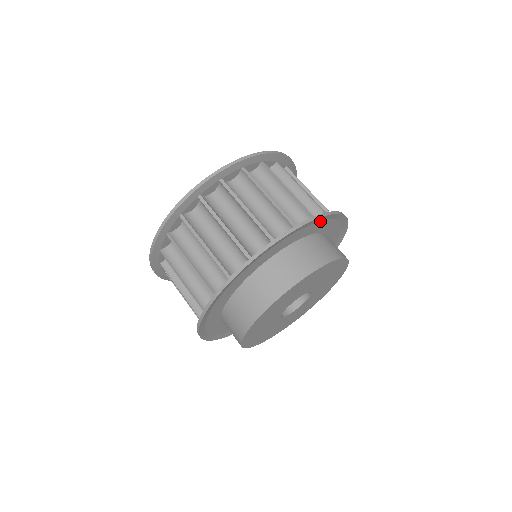
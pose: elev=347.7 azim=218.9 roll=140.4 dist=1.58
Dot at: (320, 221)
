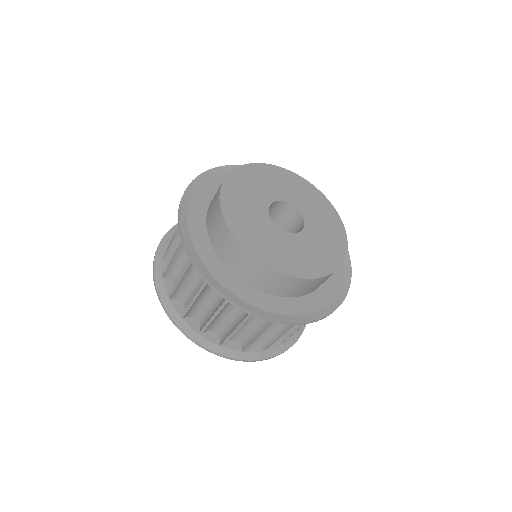
Dot at: occluded
